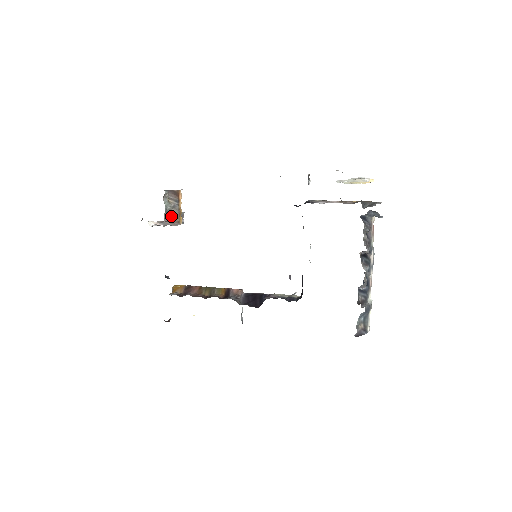
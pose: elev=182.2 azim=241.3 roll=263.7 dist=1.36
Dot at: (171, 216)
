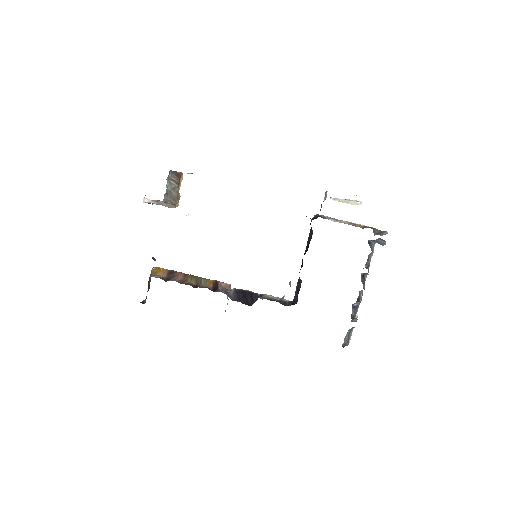
Dot at: (169, 197)
